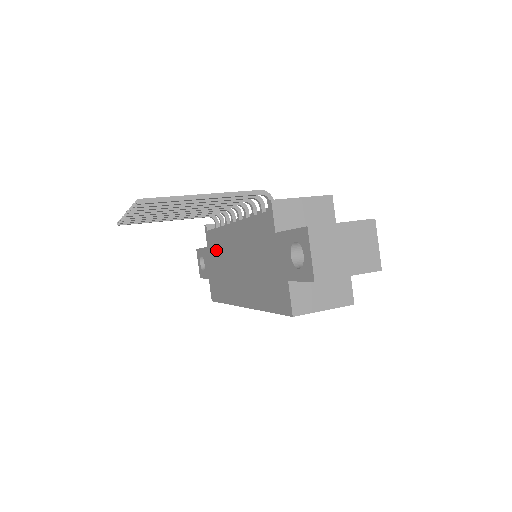
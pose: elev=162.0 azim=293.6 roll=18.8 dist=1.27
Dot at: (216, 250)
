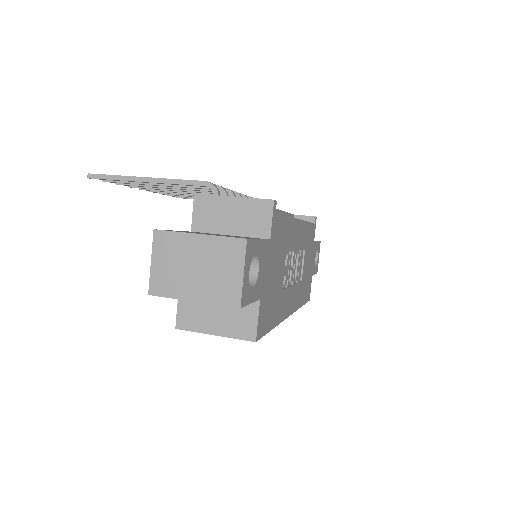
Dot at: occluded
